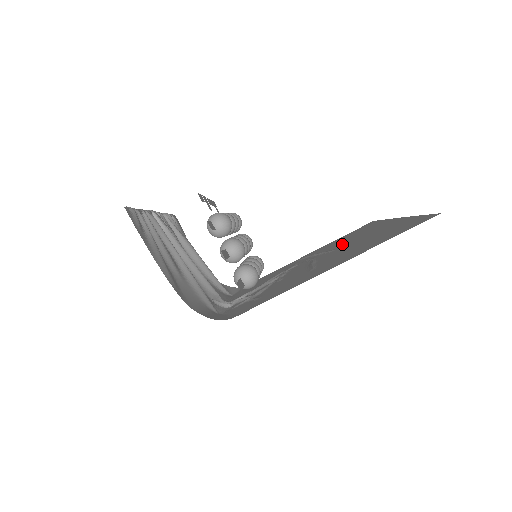
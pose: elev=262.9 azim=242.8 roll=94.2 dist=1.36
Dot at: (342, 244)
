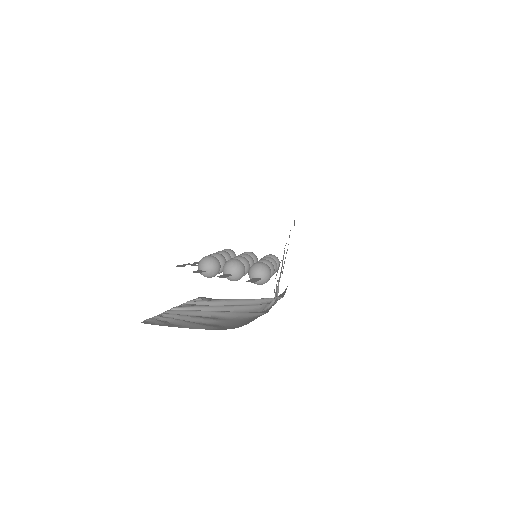
Dot at: occluded
